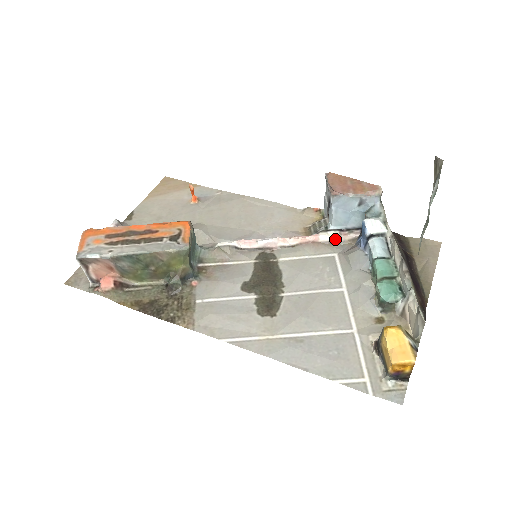
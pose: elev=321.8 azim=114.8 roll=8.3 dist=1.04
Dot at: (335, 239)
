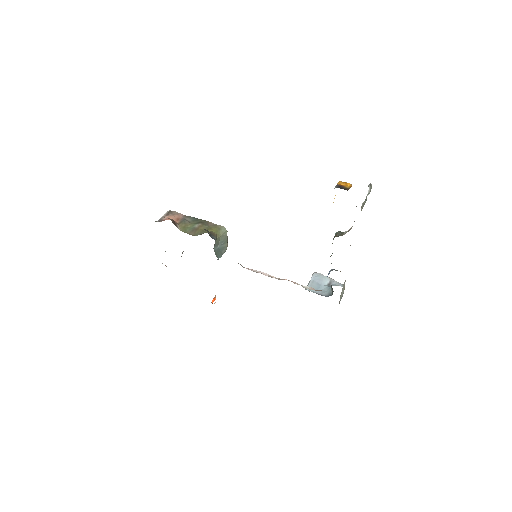
Dot at: (307, 288)
